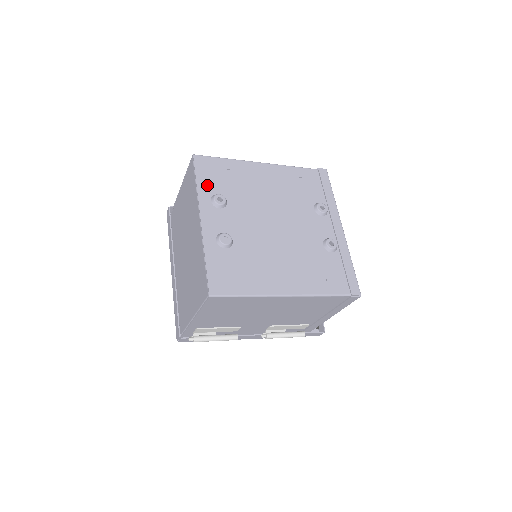
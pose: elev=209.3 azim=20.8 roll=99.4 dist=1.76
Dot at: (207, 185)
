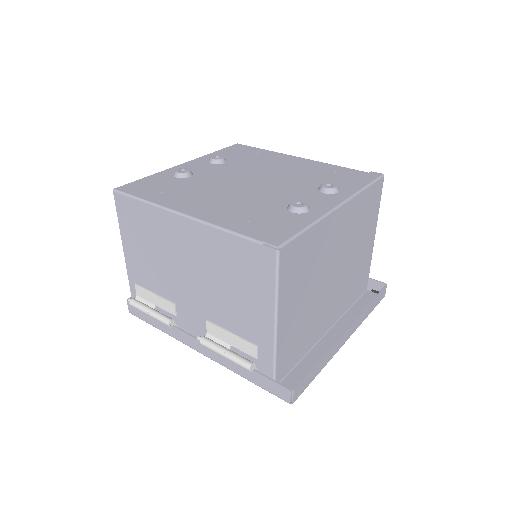
Dot at: (222, 154)
